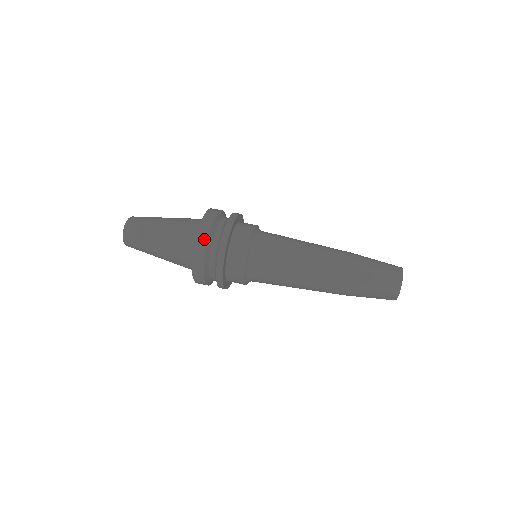
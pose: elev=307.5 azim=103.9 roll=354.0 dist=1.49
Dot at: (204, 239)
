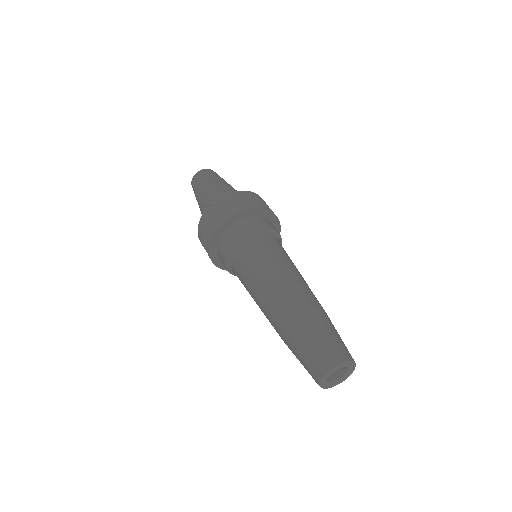
Dot at: (231, 198)
